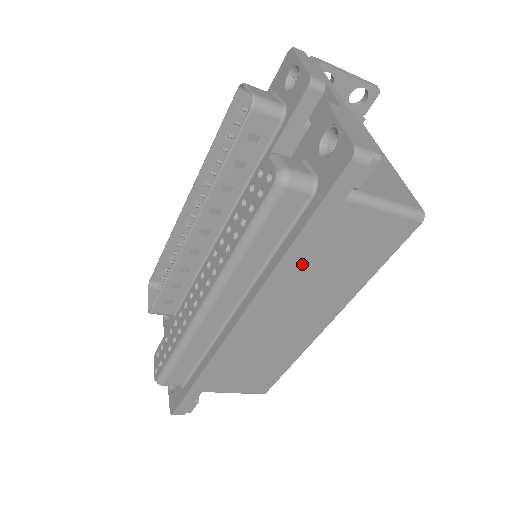
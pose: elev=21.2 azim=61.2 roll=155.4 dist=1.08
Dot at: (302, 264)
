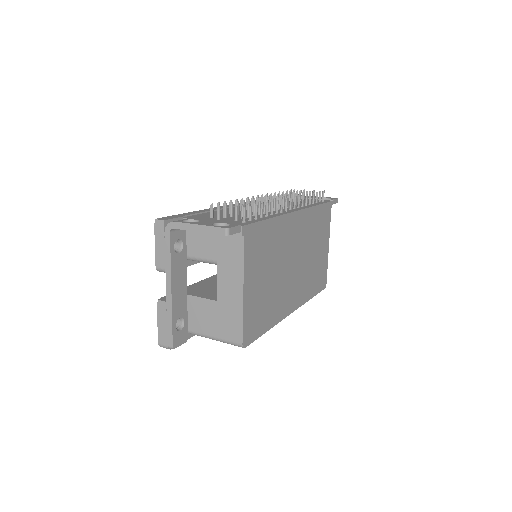
Dot at: occluded
